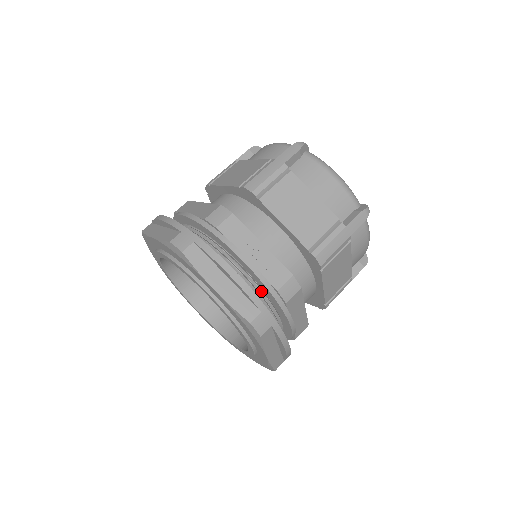
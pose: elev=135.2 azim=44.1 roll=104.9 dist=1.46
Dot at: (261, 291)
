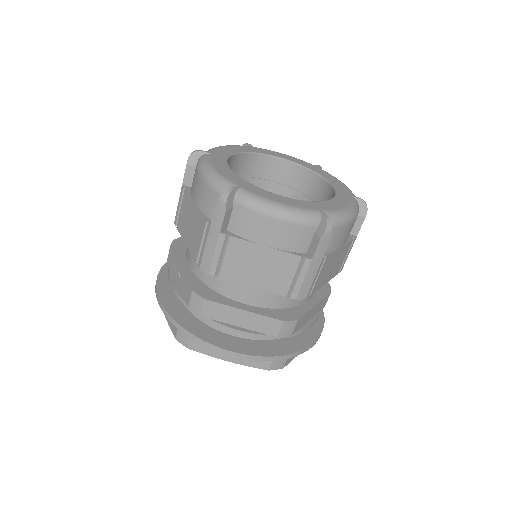
Dot at: occluded
